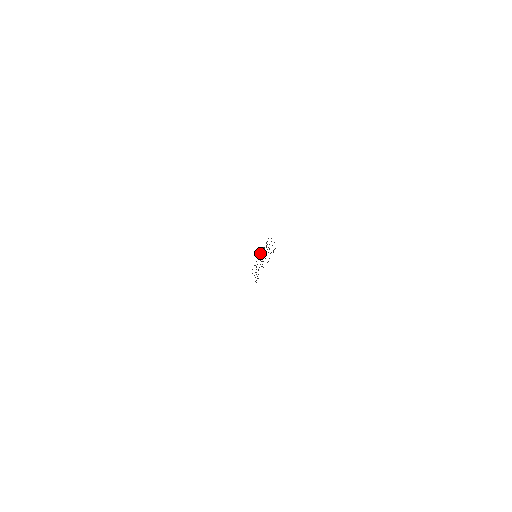
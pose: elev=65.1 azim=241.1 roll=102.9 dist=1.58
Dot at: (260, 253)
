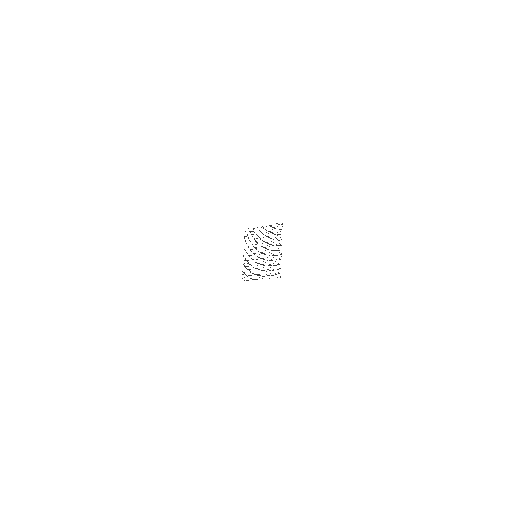
Dot at: (263, 227)
